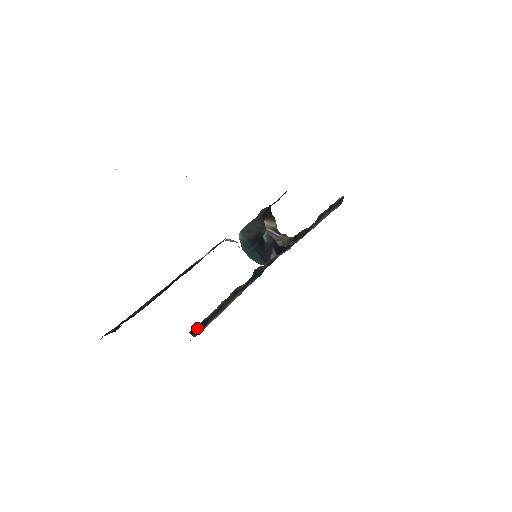
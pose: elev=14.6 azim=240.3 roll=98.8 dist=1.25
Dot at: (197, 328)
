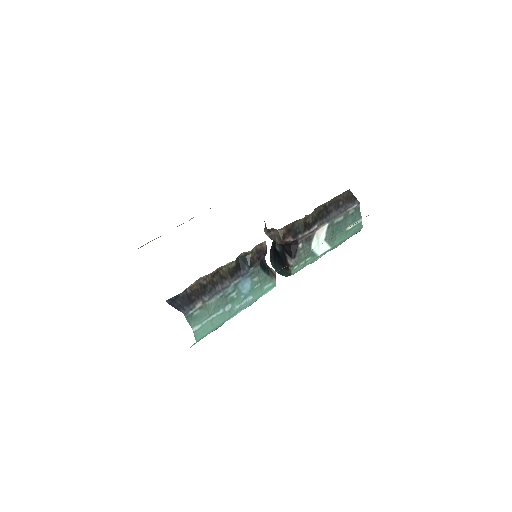
Dot at: (180, 303)
